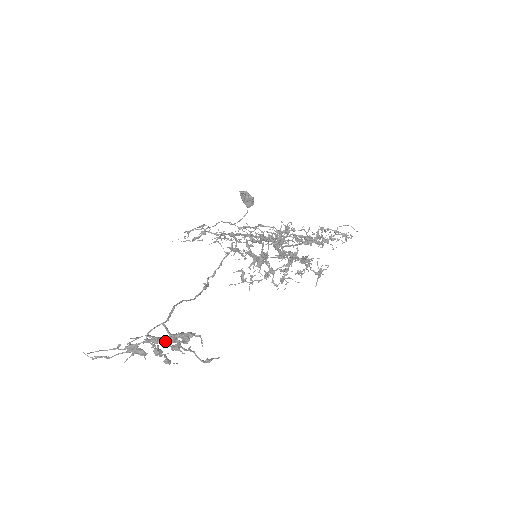
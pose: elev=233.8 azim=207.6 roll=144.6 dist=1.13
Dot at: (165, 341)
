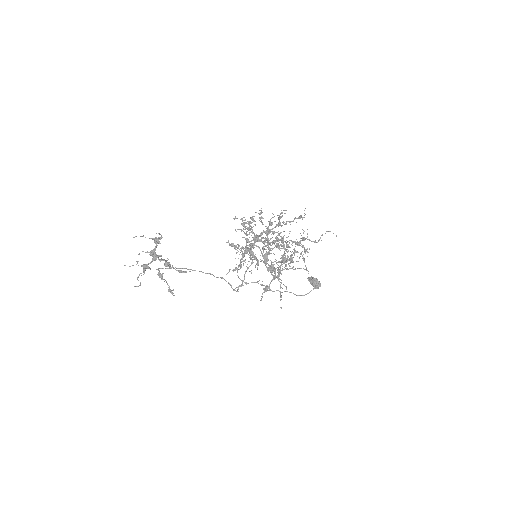
Dot at: (143, 235)
